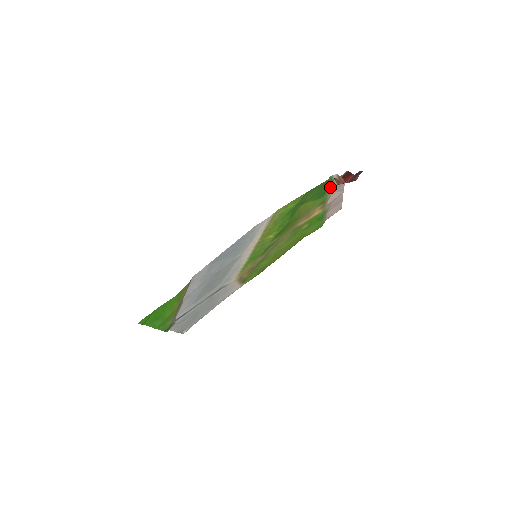
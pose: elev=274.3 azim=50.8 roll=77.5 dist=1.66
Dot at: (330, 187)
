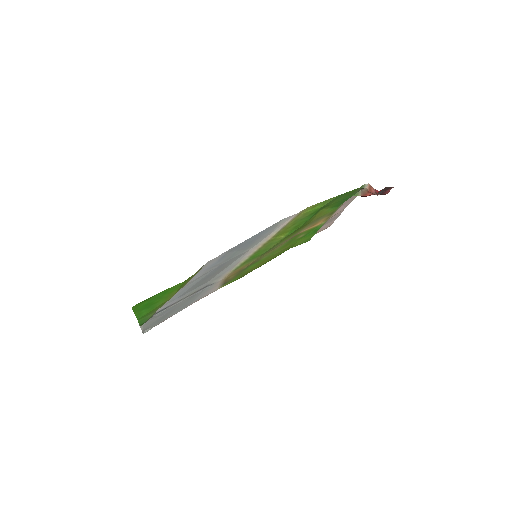
Dot at: occluded
